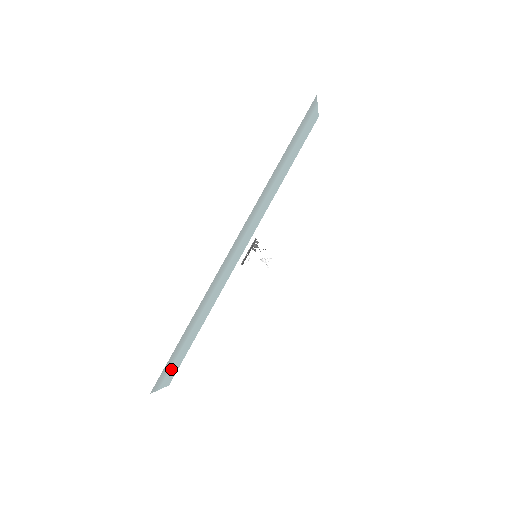
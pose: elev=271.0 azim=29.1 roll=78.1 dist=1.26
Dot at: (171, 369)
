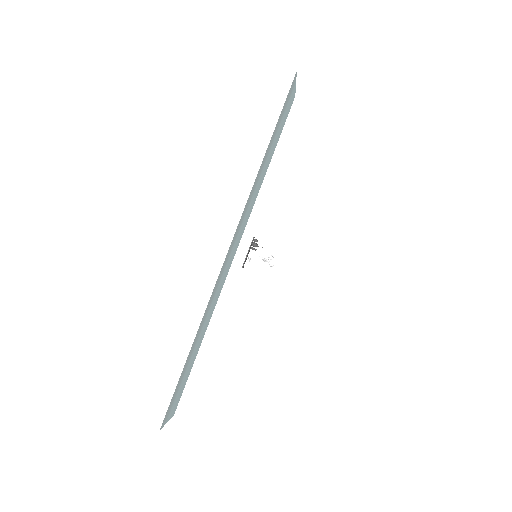
Dot at: (176, 397)
